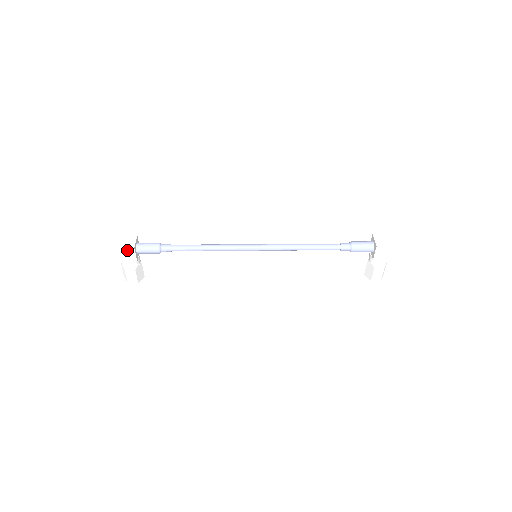
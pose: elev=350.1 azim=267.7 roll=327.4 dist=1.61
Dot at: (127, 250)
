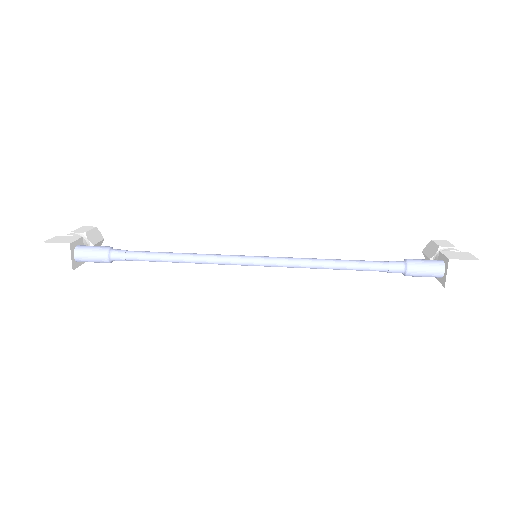
Dot at: (64, 268)
